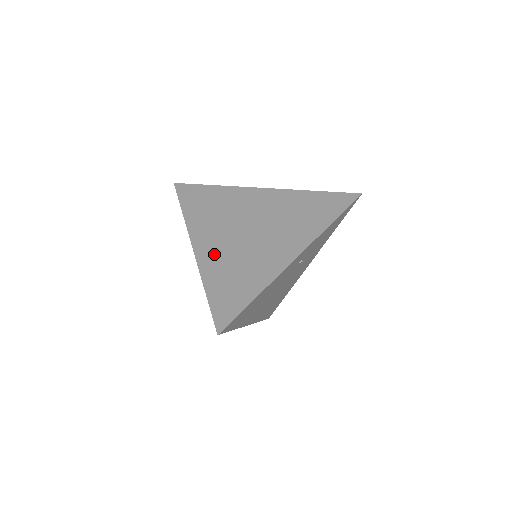
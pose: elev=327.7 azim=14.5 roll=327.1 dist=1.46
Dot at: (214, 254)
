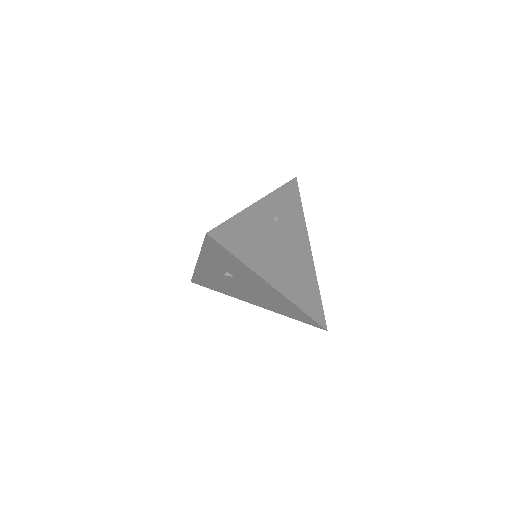
Dot at: occluded
